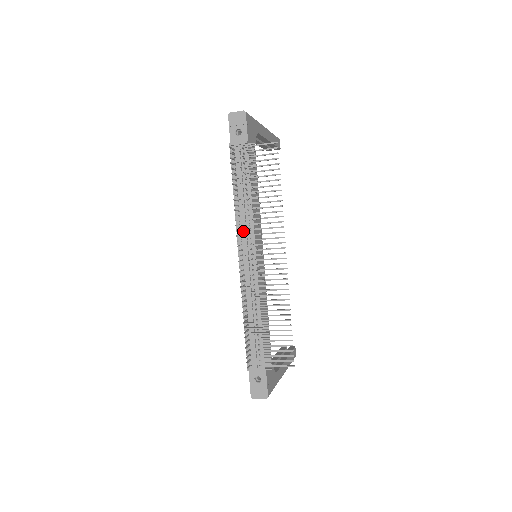
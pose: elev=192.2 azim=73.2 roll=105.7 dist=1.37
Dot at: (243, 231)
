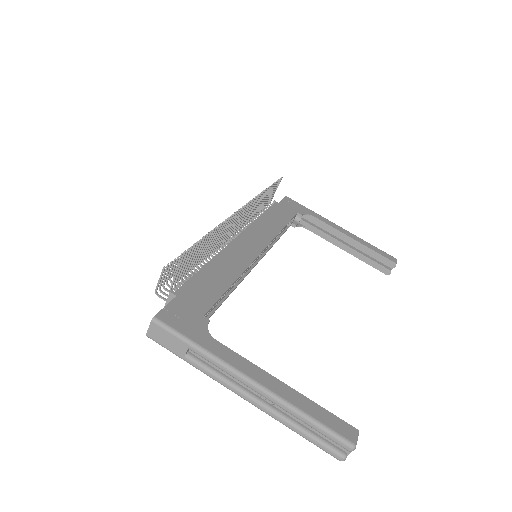
Dot at: occluded
